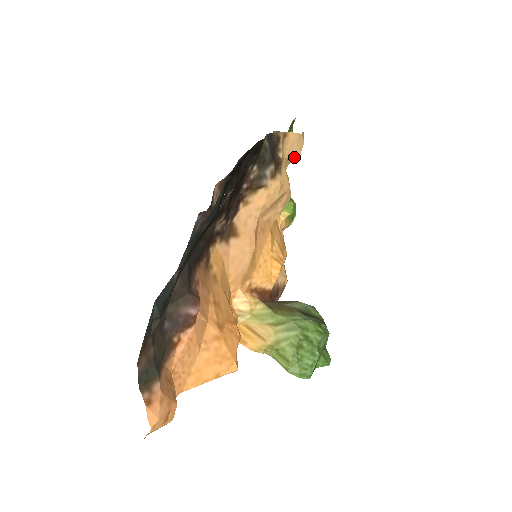
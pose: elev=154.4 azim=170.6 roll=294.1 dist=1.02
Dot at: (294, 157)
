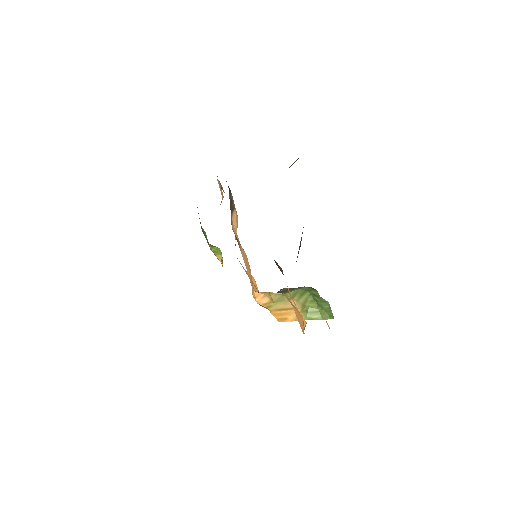
Dot at: (222, 198)
